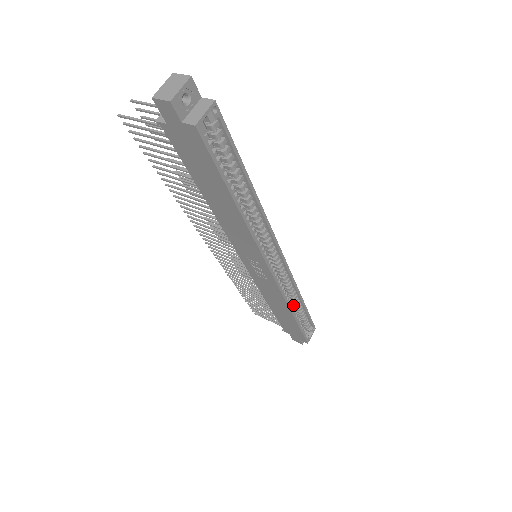
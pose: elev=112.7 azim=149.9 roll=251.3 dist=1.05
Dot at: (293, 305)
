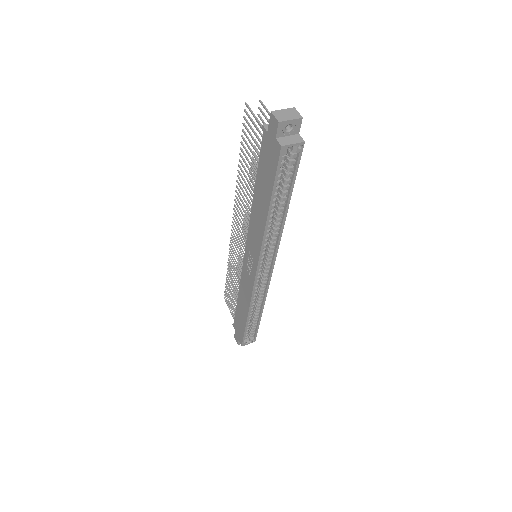
Dot at: (253, 310)
